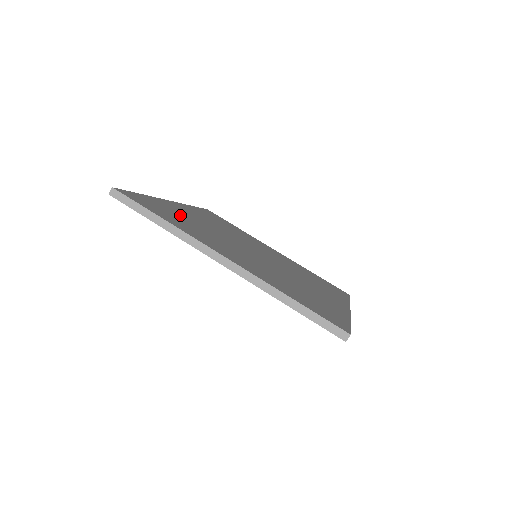
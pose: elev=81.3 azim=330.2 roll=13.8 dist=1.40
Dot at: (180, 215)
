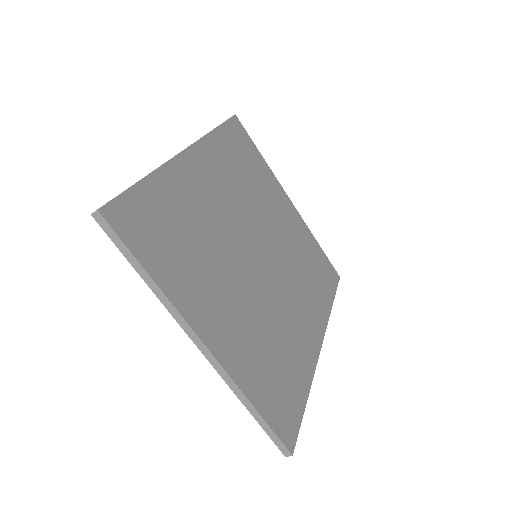
Dot at: (182, 215)
